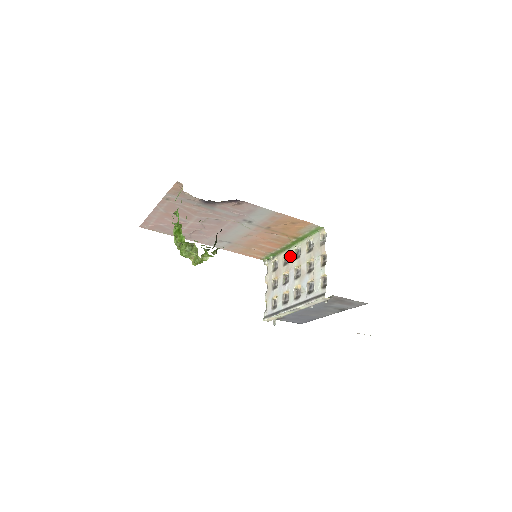
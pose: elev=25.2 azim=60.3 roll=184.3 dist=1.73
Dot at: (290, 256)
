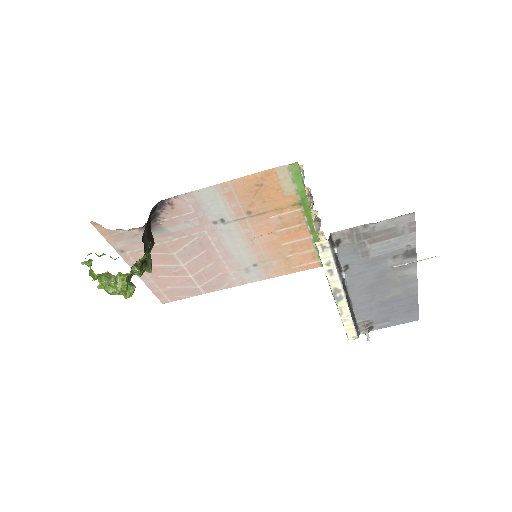
Dot at: occluded
